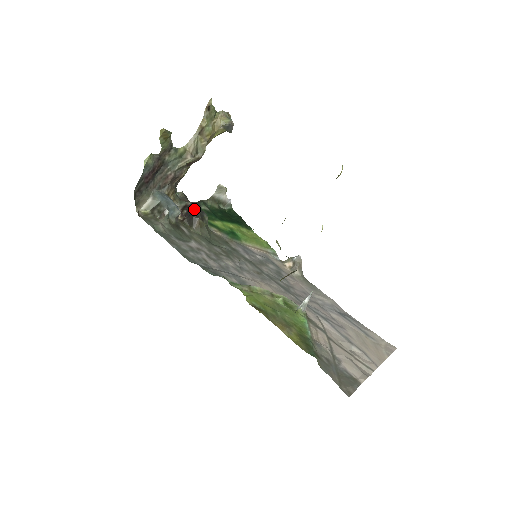
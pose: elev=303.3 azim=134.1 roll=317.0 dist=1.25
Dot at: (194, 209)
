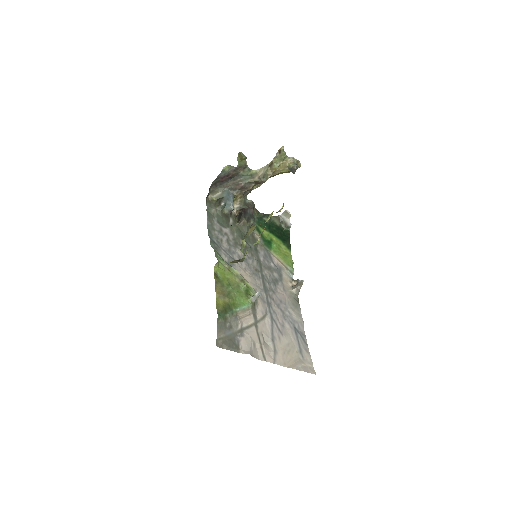
Dot at: (247, 212)
